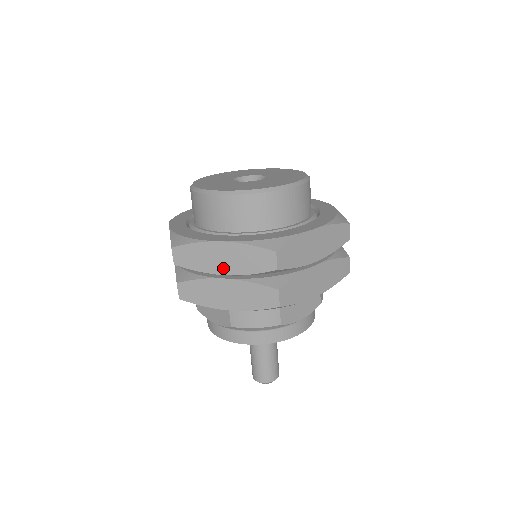
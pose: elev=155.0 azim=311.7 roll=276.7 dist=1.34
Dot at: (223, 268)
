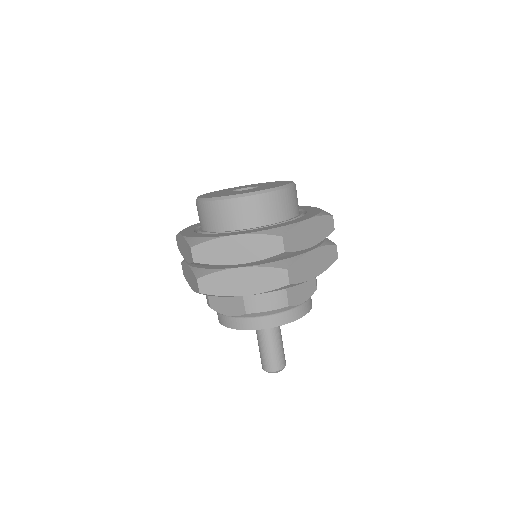
Dot at: (238, 258)
